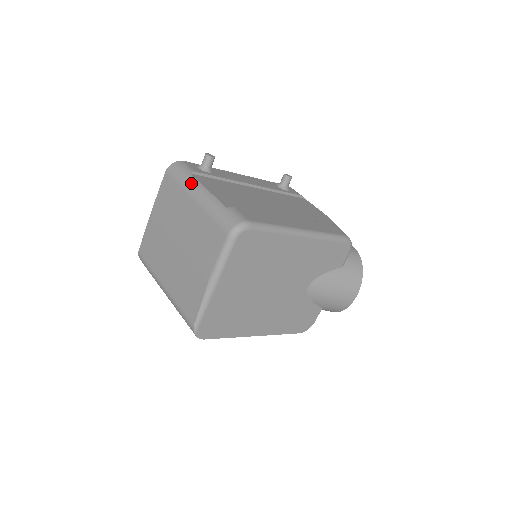
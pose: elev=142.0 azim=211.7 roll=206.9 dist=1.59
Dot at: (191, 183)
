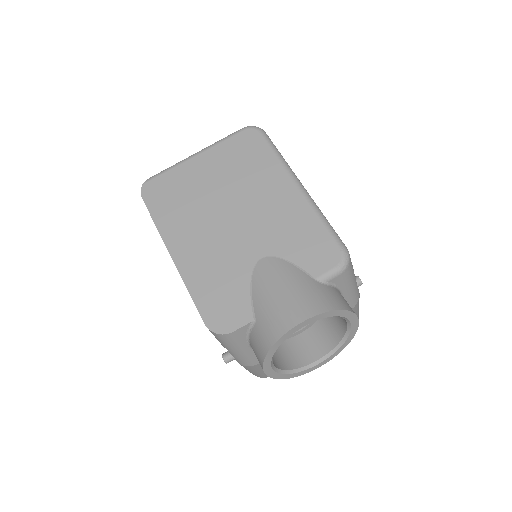
Dot at: occluded
